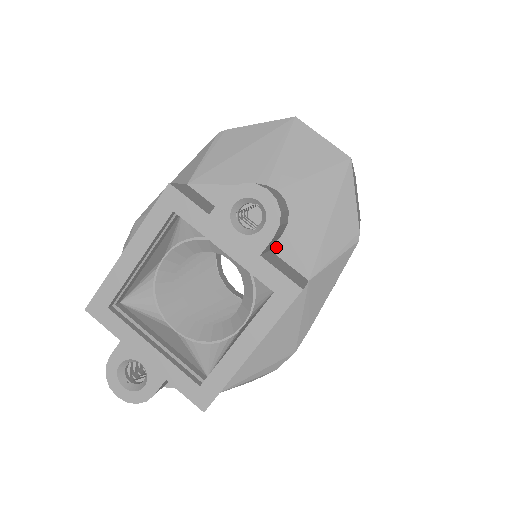
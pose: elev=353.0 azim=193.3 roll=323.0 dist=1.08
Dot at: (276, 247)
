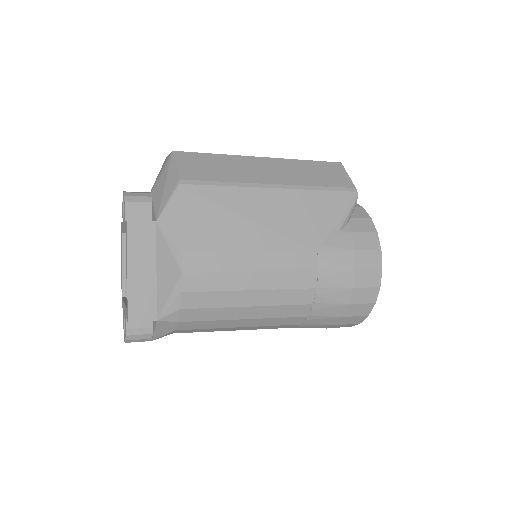
Dot at: (153, 218)
